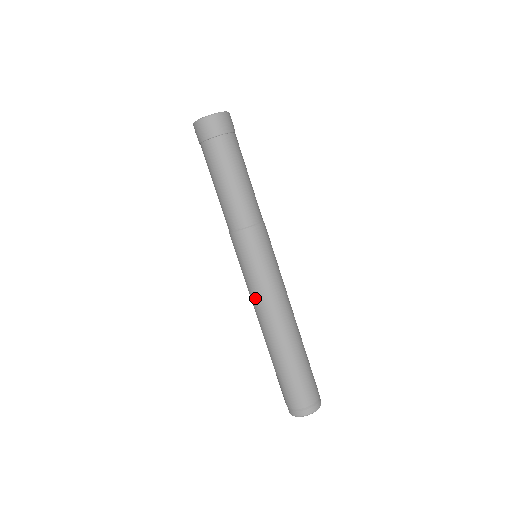
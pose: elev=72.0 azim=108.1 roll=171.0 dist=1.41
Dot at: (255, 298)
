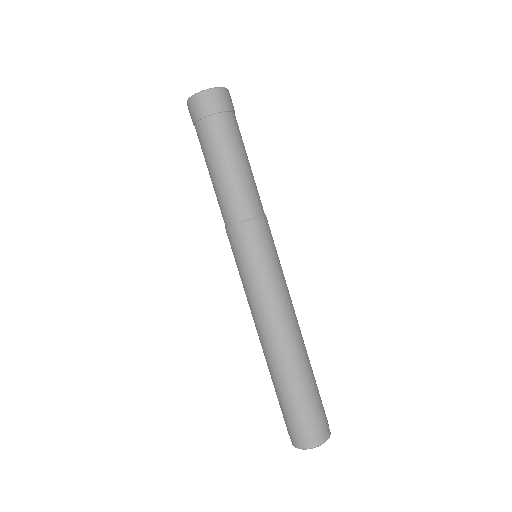
Dot at: (251, 305)
